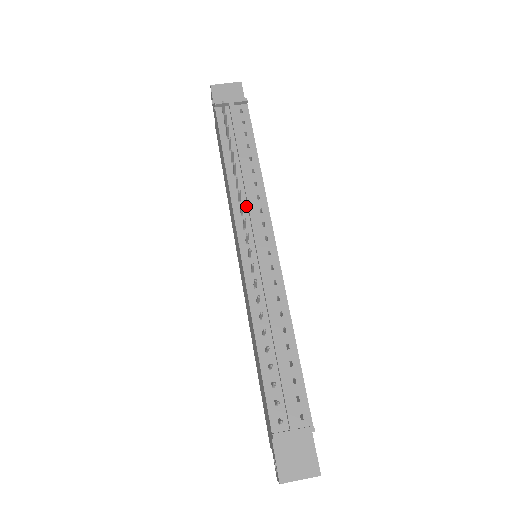
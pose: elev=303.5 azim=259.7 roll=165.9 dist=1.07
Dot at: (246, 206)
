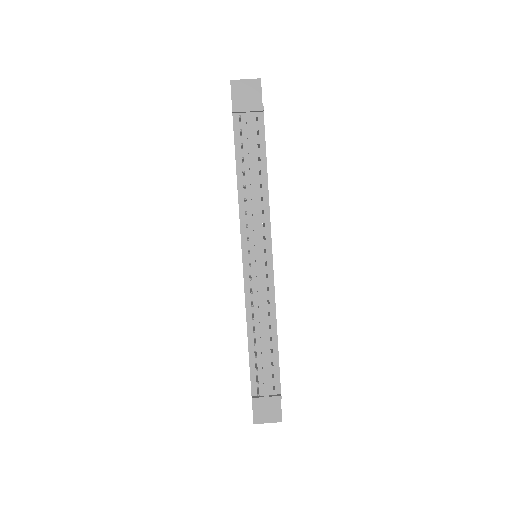
Dot at: (251, 219)
